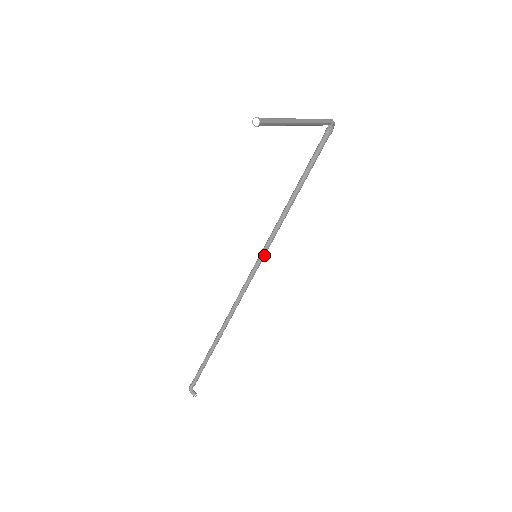
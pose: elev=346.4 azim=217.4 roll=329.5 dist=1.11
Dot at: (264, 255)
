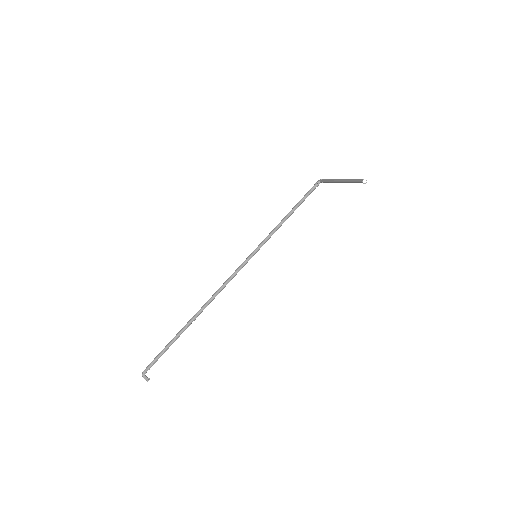
Dot at: occluded
